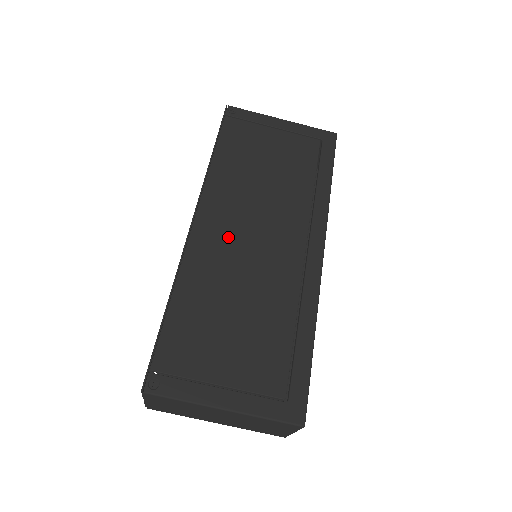
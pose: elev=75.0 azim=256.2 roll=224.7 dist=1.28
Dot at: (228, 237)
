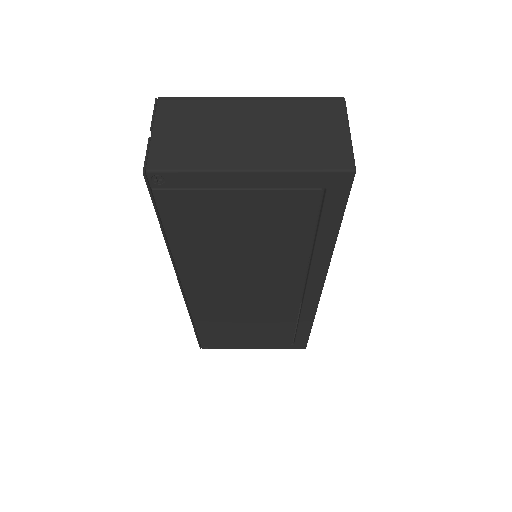
Dot at: (222, 295)
